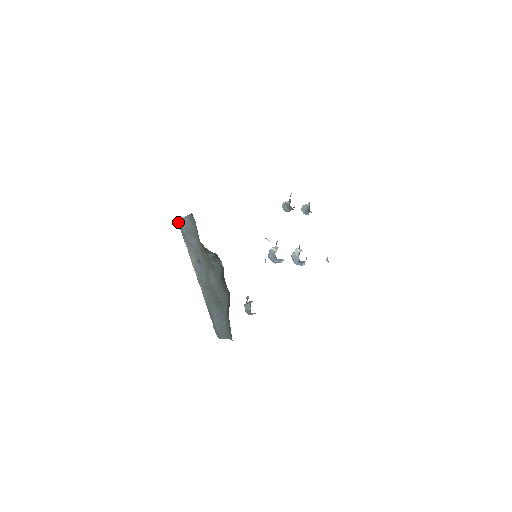
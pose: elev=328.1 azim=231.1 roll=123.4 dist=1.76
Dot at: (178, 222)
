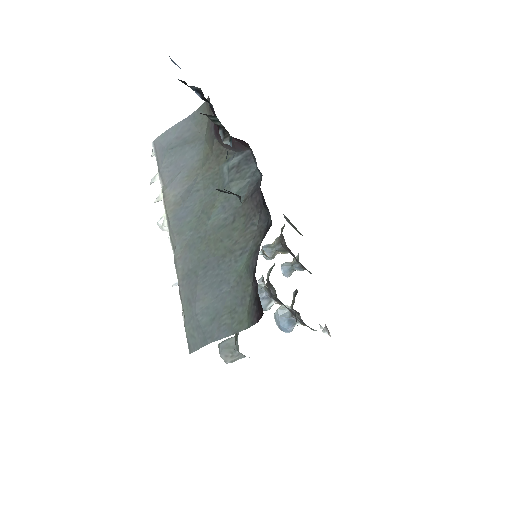
Dot at: (156, 140)
